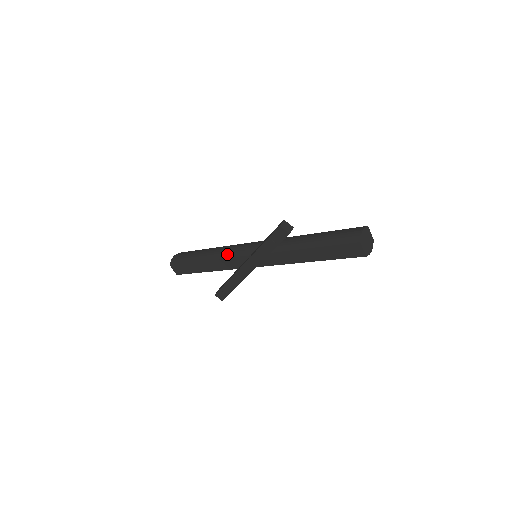
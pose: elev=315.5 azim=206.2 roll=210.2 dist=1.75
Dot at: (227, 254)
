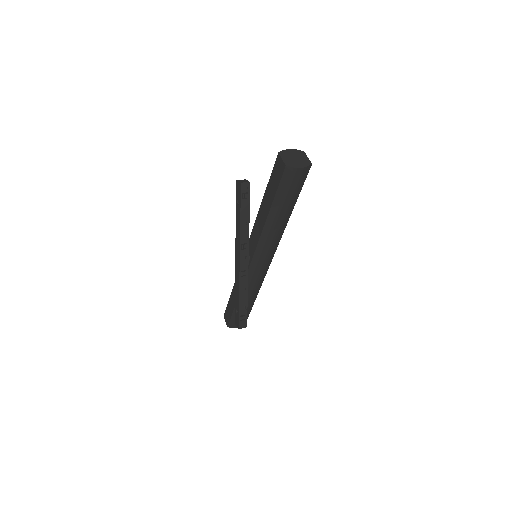
Dot at: occluded
